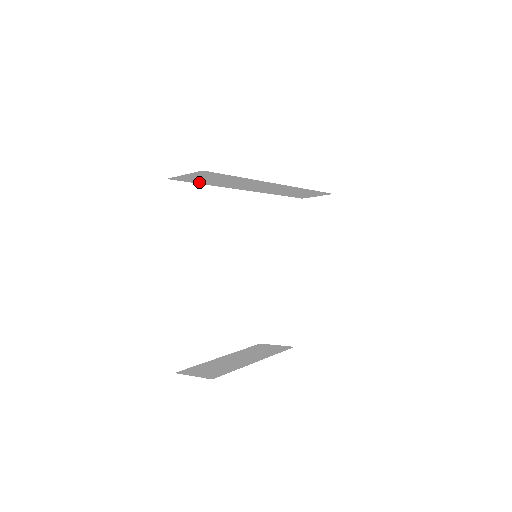
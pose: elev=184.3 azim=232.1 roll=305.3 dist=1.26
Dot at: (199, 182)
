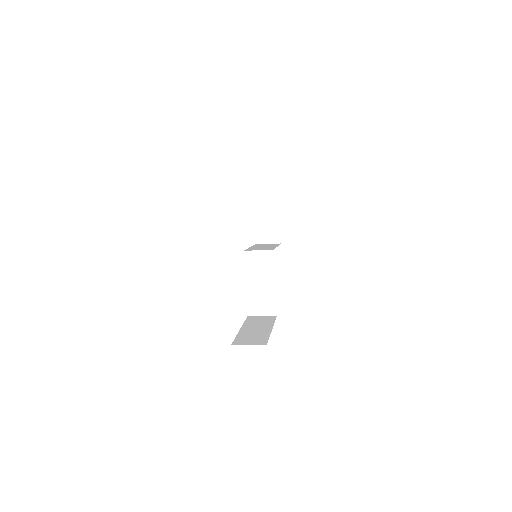
Dot at: occluded
